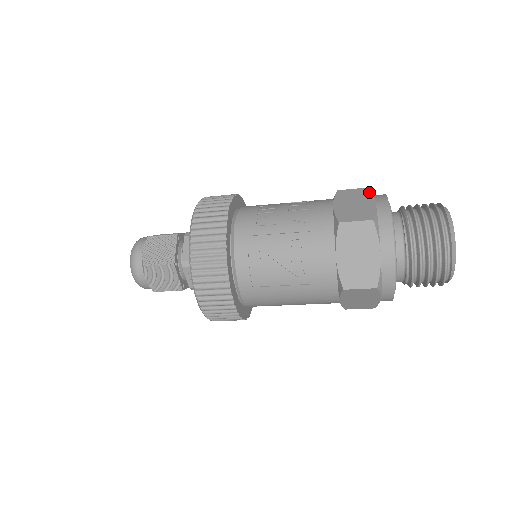
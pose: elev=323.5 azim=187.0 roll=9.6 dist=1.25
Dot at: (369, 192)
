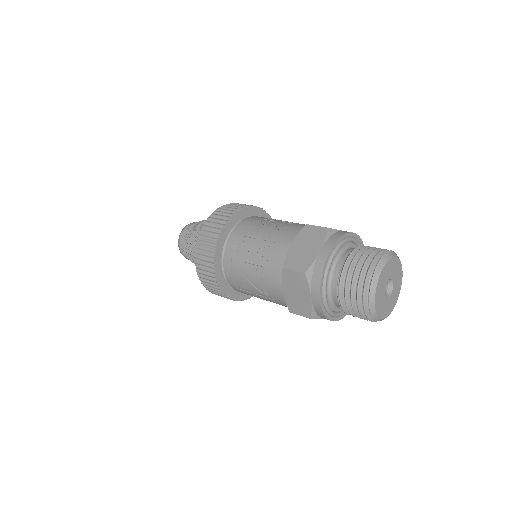
Dot at: (324, 235)
